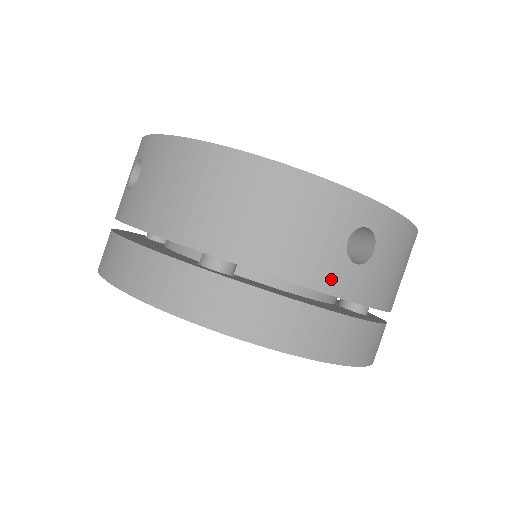
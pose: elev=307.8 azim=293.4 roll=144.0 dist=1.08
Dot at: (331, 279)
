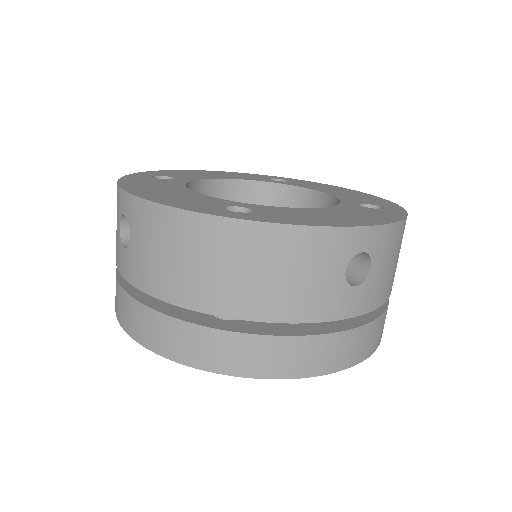
Dot at: (336, 308)
